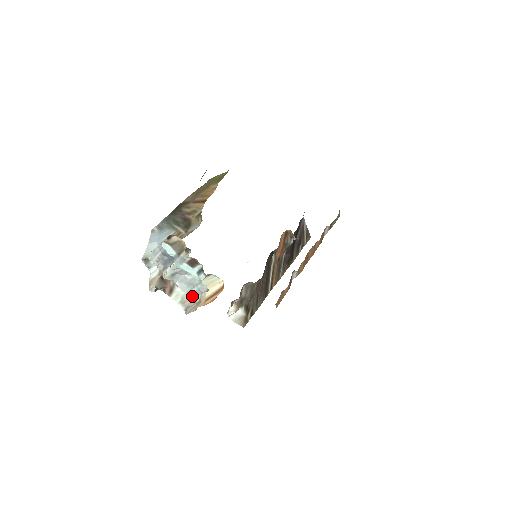
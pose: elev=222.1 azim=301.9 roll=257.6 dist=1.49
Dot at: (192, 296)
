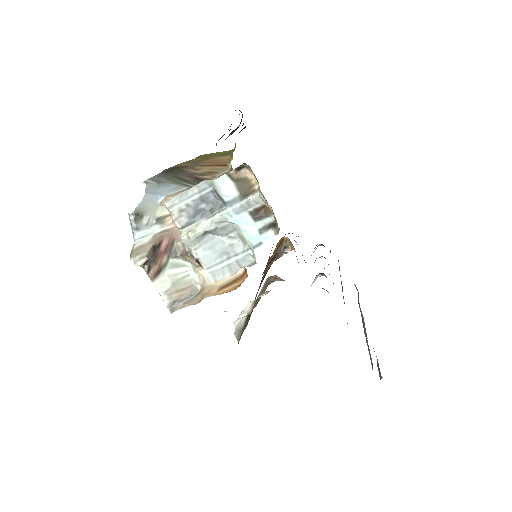
Dot at: (215, 274)
